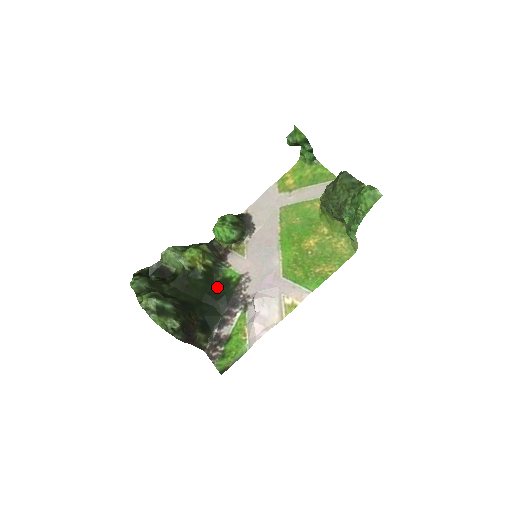
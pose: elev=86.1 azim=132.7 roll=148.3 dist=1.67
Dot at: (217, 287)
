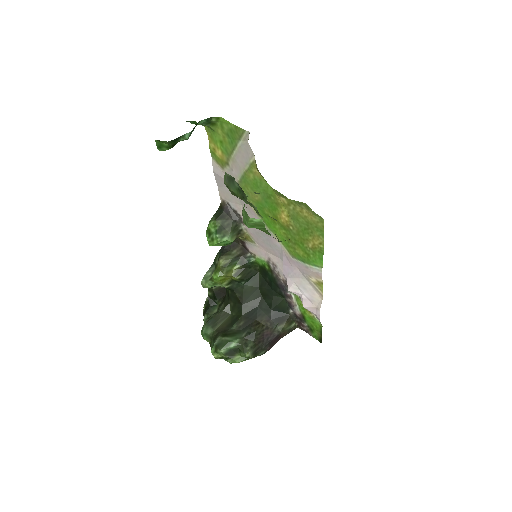
Dot at: (263, 276)
